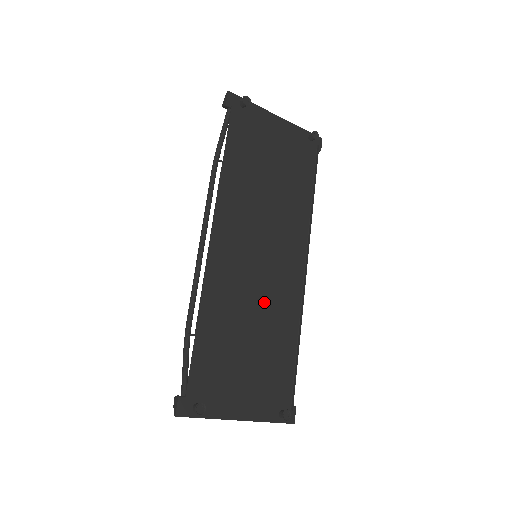
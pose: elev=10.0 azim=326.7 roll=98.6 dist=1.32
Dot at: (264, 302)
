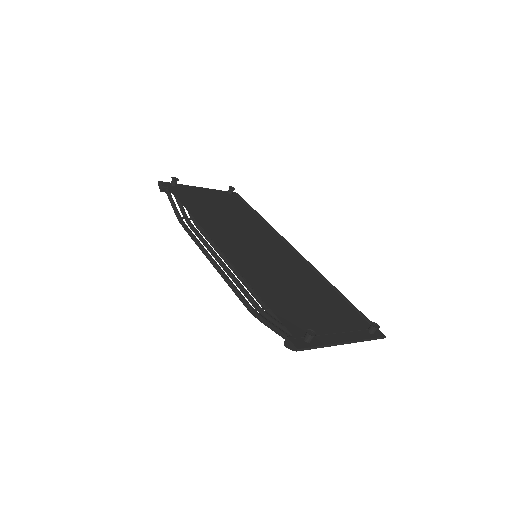
Dot at: (288, 272)
